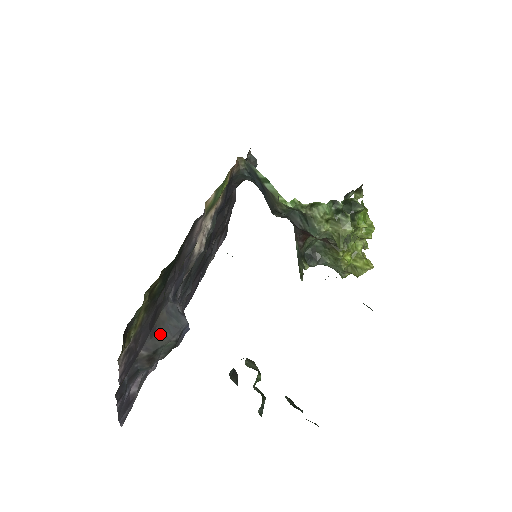
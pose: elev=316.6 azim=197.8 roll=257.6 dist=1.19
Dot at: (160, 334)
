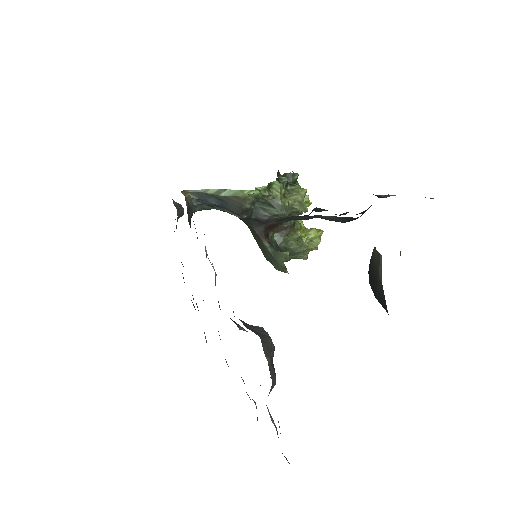
Dot at: (263, 338)
